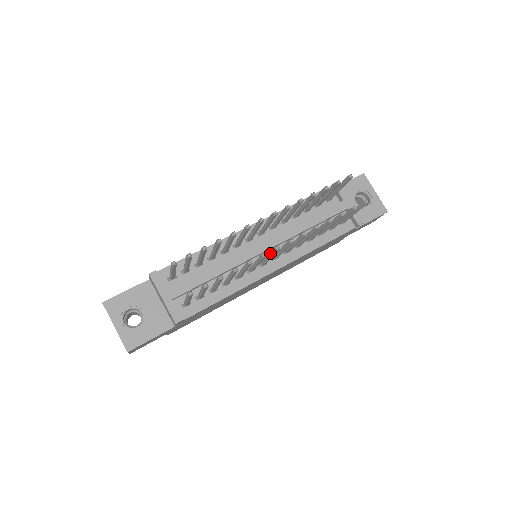
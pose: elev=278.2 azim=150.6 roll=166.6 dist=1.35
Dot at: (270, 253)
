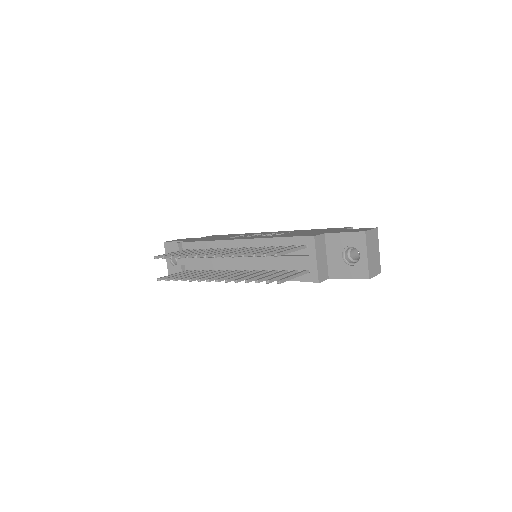
Dot at: (217, 276)
